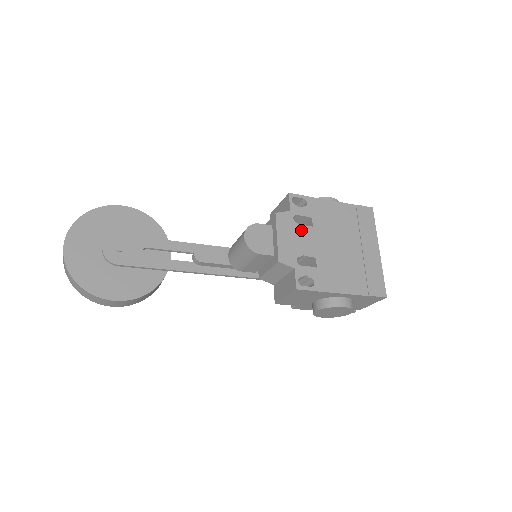
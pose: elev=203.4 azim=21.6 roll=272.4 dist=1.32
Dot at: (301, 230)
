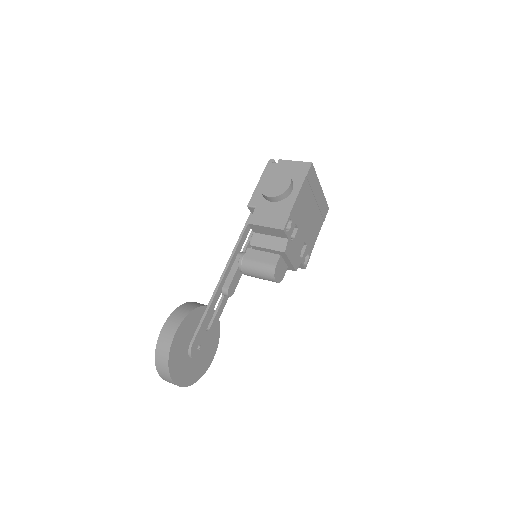
Dot at: (296, 240)
